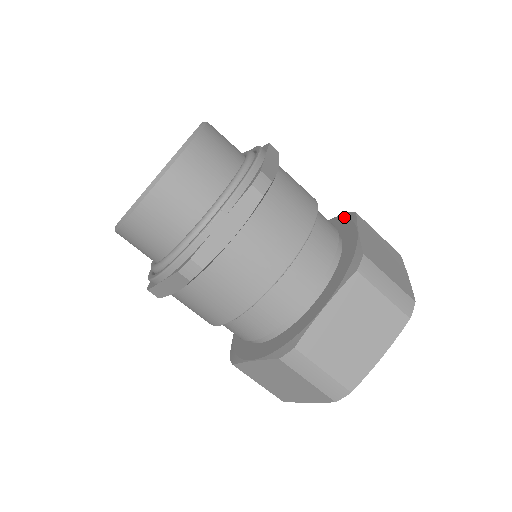
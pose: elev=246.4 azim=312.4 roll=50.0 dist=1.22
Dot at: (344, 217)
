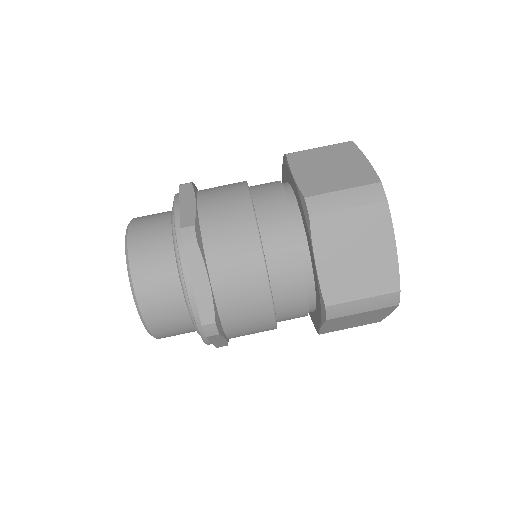
Dot at: occluded
